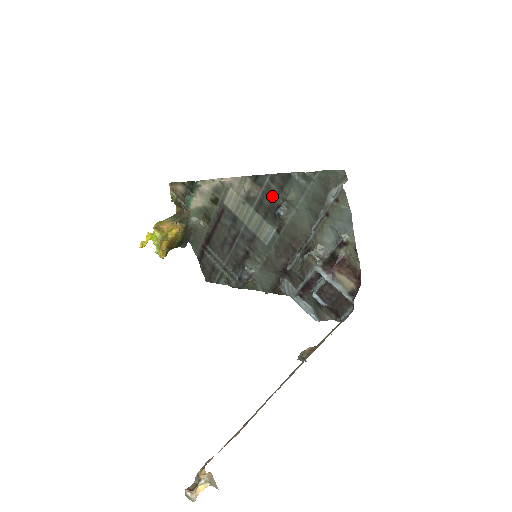
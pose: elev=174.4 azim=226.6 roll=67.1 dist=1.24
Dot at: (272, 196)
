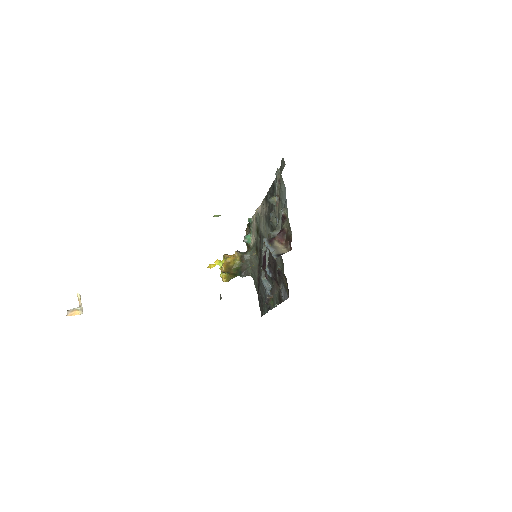
Dot at: (271, 207)
